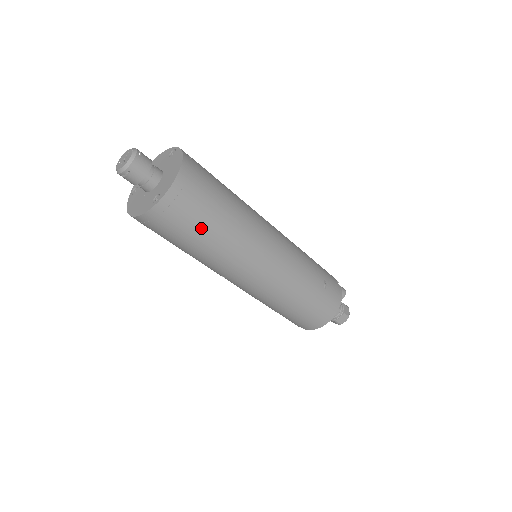
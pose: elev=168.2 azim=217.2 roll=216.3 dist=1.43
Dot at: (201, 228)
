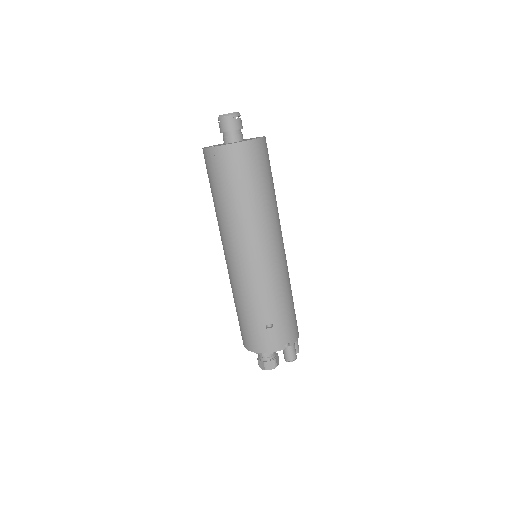
Dot at: (218, 188)
